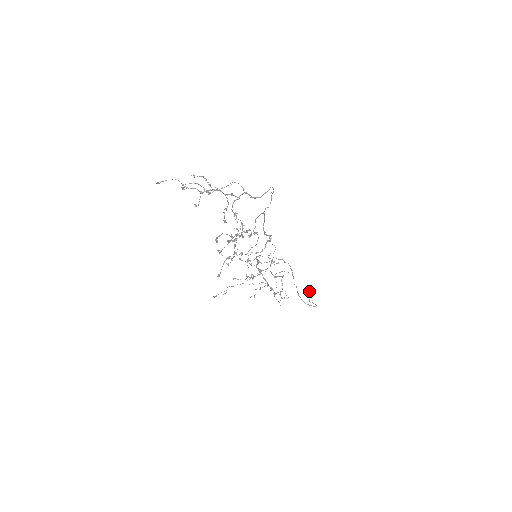
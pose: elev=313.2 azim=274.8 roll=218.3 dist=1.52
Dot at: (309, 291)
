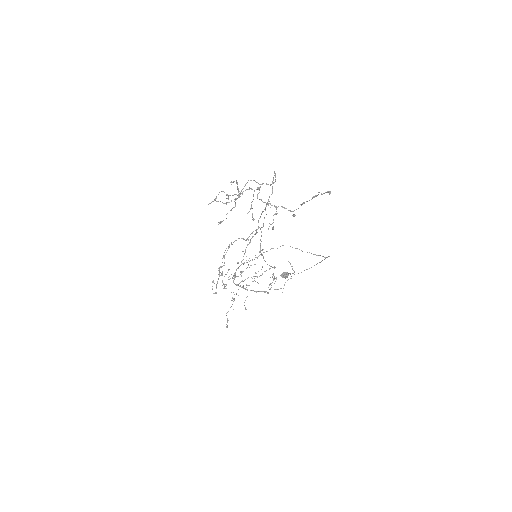
Dot at: (286, 272)
